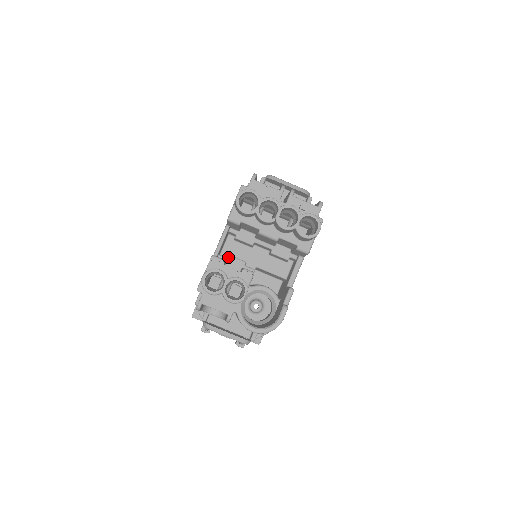
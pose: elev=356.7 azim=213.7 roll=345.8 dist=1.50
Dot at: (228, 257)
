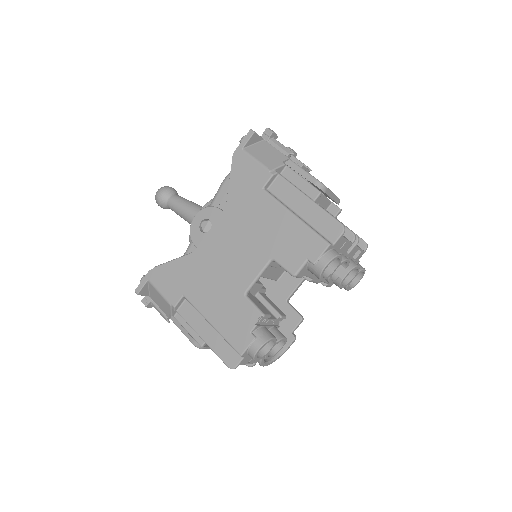
Dot at: occluded
